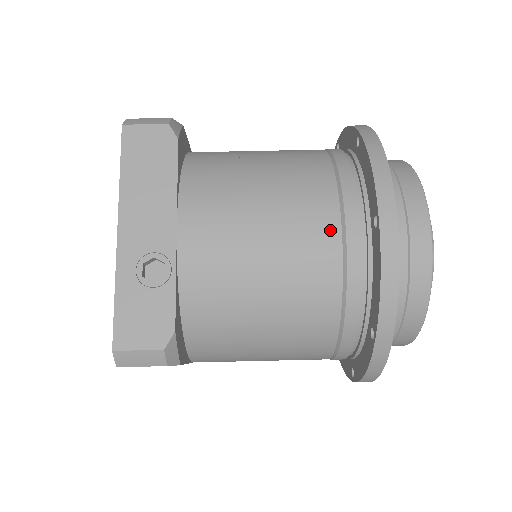
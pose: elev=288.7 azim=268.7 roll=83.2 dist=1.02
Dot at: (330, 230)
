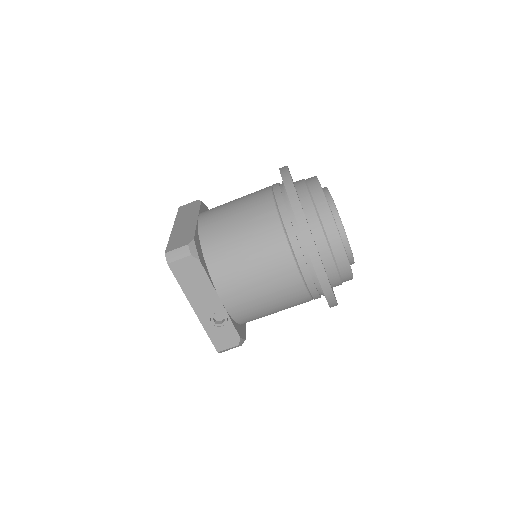
Dot at: (294, 277)
